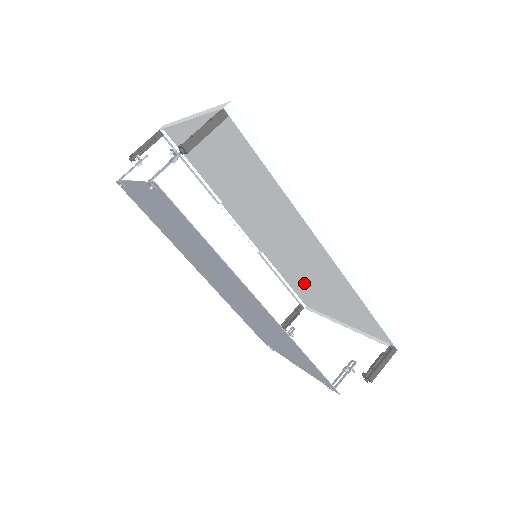
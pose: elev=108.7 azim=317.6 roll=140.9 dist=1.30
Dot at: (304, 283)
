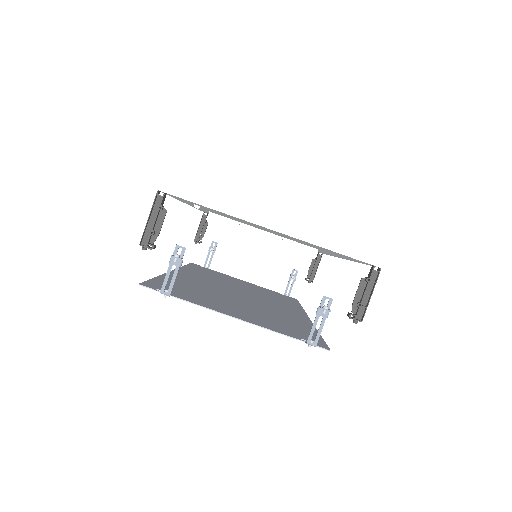
Dot at: occluded
